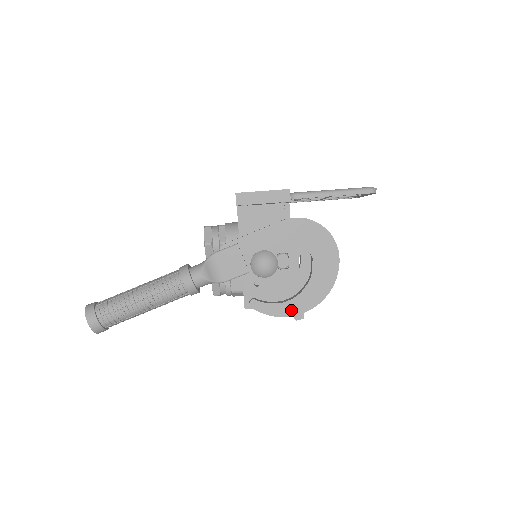
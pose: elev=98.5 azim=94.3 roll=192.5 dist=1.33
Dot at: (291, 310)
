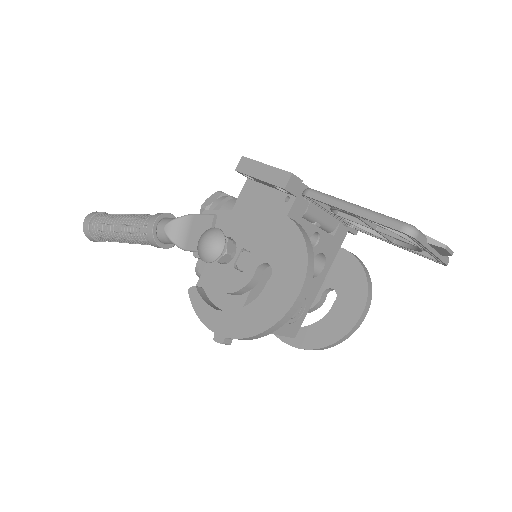
Dot at: (217, 324)
